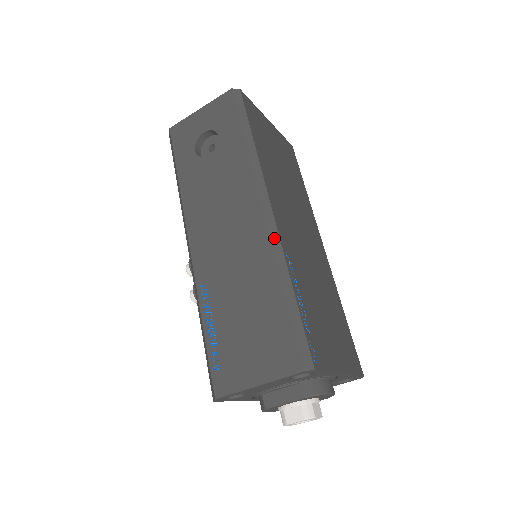
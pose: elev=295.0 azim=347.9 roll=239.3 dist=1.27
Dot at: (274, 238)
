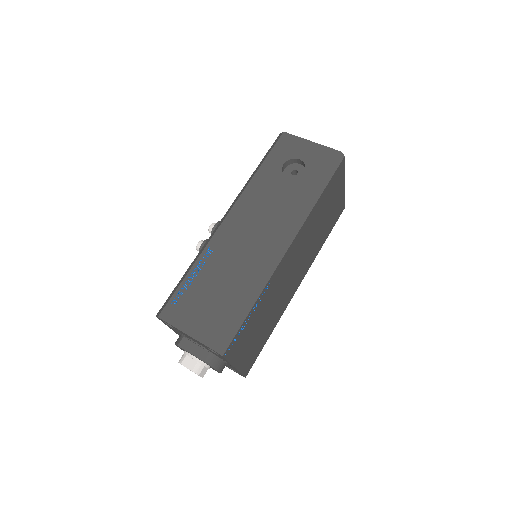
Dot at: (273, 267)
